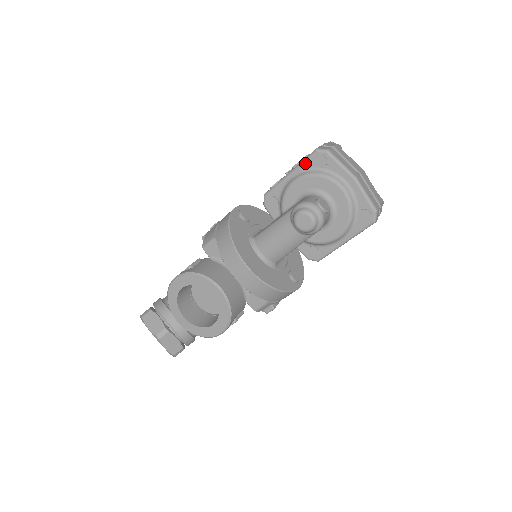
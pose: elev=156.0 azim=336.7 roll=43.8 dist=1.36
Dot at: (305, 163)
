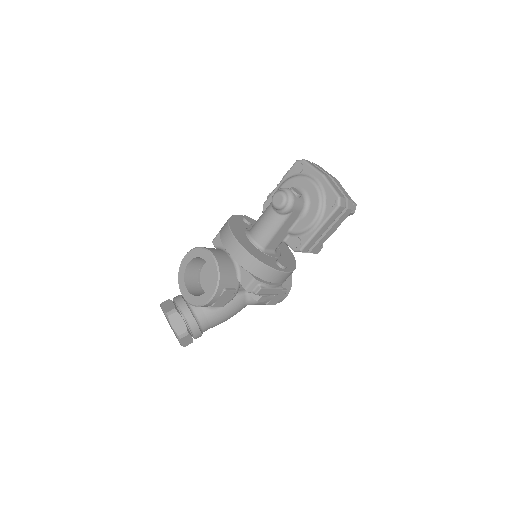
Dot at: (289, 172)
